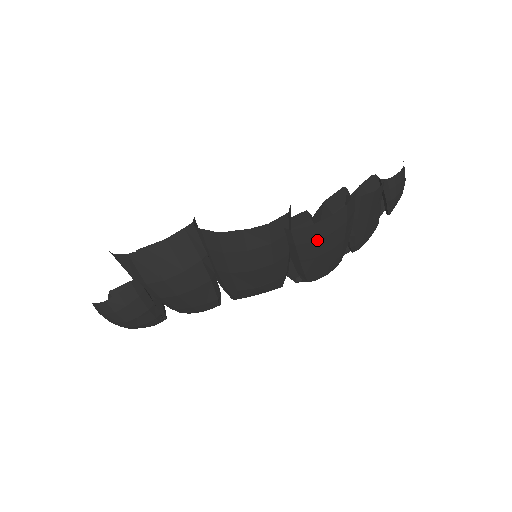
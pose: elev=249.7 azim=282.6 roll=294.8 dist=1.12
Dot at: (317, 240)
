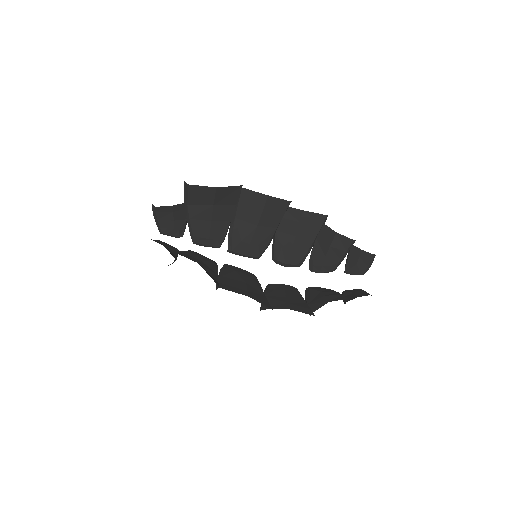
Dot at: occluded
